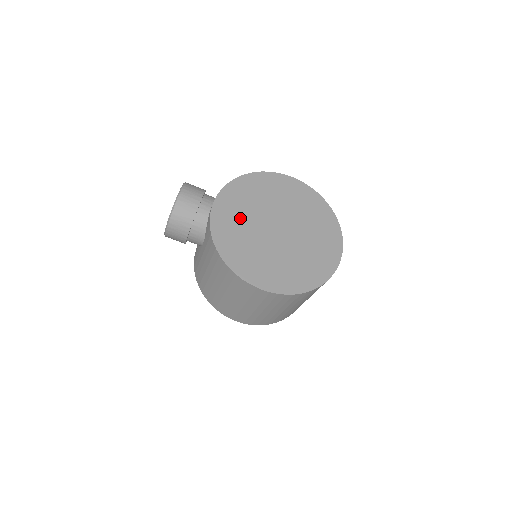
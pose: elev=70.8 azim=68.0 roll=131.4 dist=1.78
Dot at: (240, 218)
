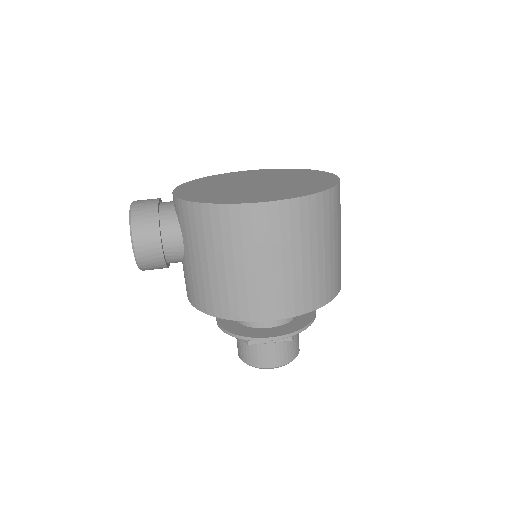
Dot at: (208, 189)
